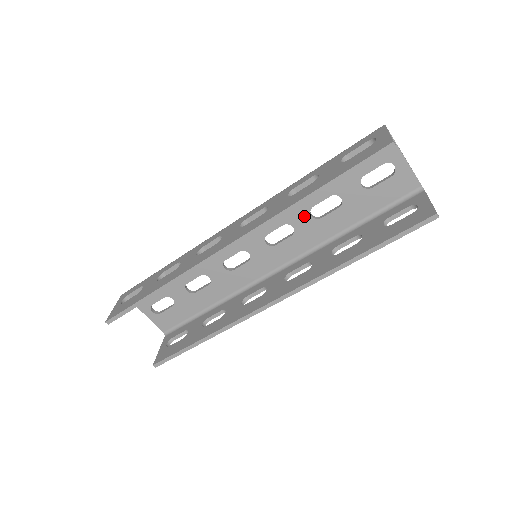
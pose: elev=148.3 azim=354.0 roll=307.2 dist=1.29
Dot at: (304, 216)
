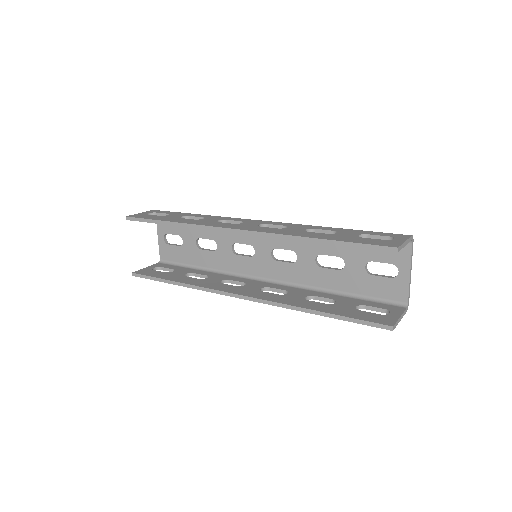
Dot at: (310, 256)
